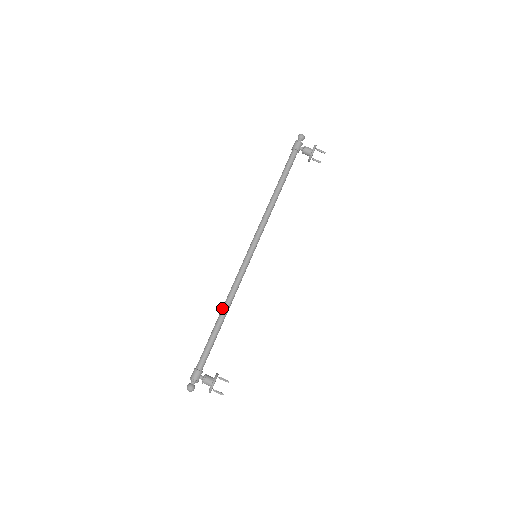
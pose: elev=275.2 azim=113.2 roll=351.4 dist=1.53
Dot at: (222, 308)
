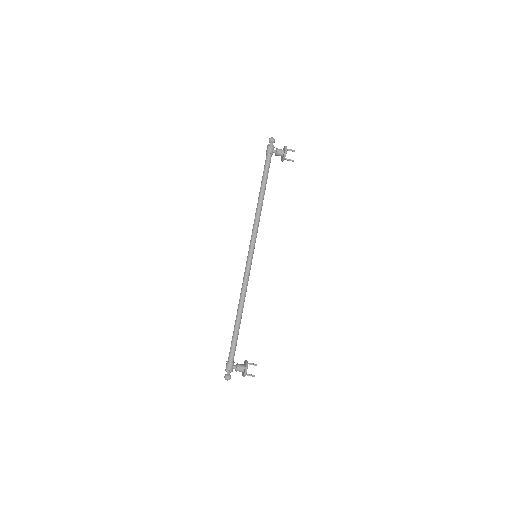
Dot at: (238, 307)
